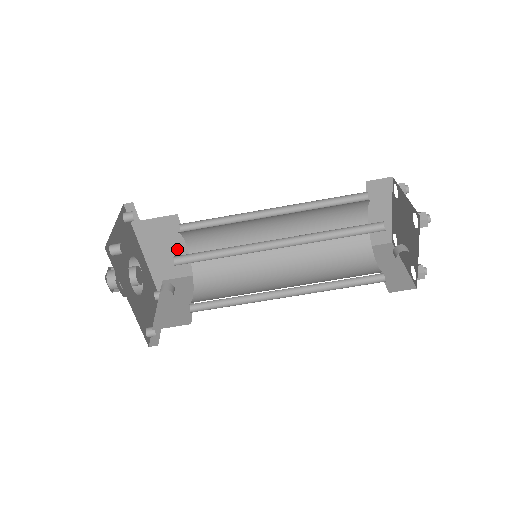
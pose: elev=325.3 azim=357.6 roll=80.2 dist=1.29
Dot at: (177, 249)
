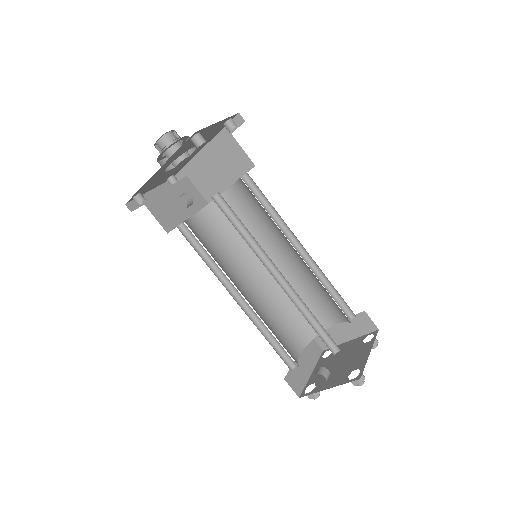
Dot at: (223, 178)
